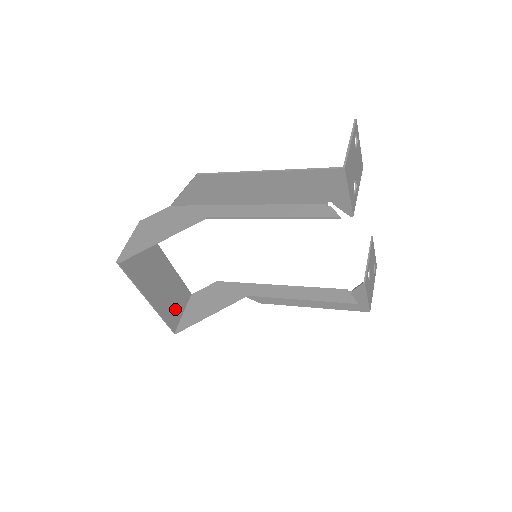
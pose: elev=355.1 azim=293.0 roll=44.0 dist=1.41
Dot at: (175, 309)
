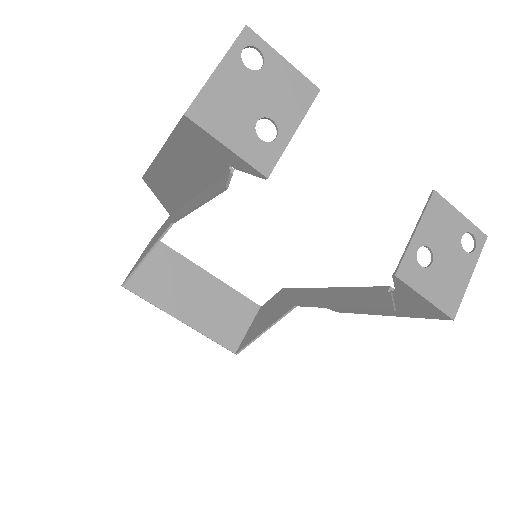
Dot at: (232, 326)
